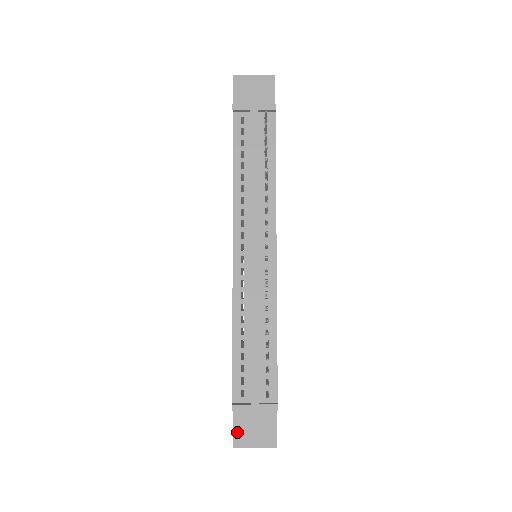
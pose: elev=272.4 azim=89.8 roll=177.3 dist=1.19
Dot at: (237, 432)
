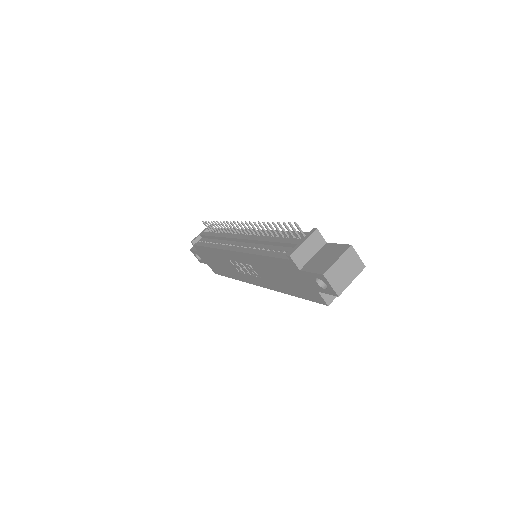
Dot at: (316, 270)
